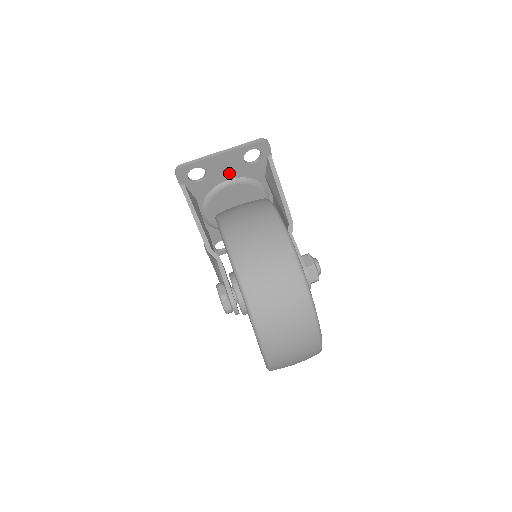
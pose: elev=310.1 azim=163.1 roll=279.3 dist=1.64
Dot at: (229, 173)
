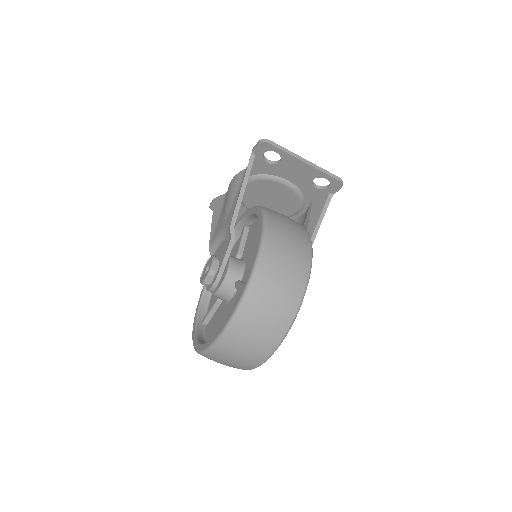
Dot at: (293, 177)
